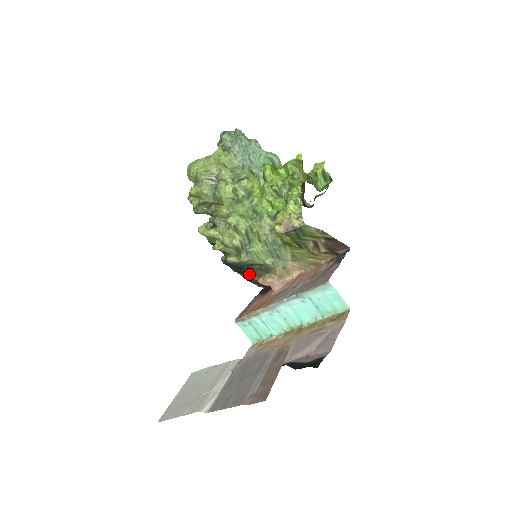
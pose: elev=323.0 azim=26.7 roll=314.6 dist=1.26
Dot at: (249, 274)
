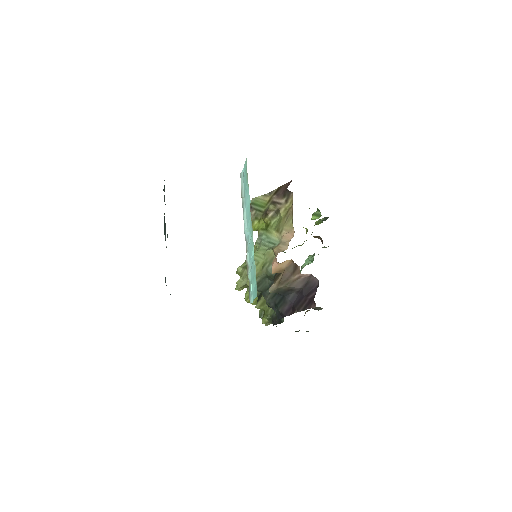
Dot at: (273, 284)
